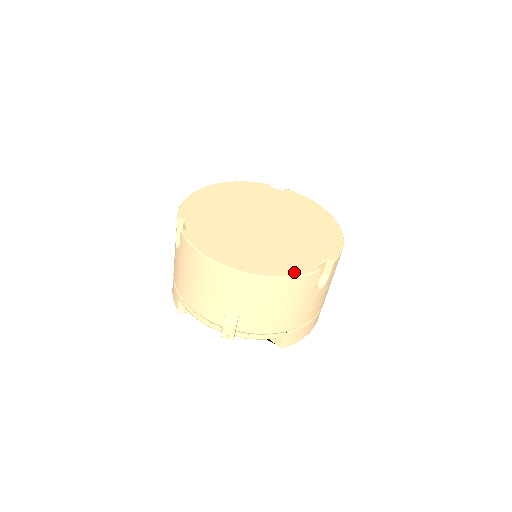
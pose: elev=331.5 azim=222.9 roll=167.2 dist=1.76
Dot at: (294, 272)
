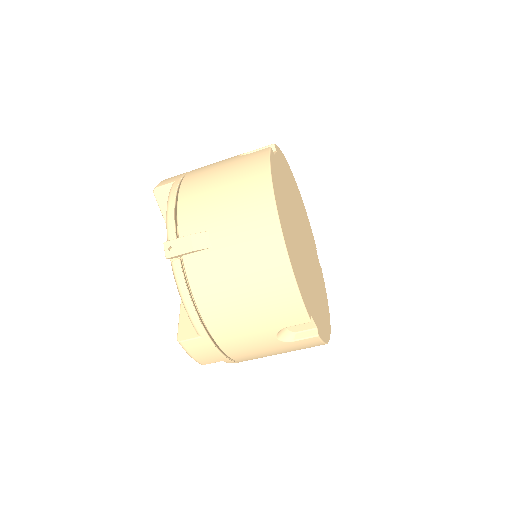
Dot at: occluded
